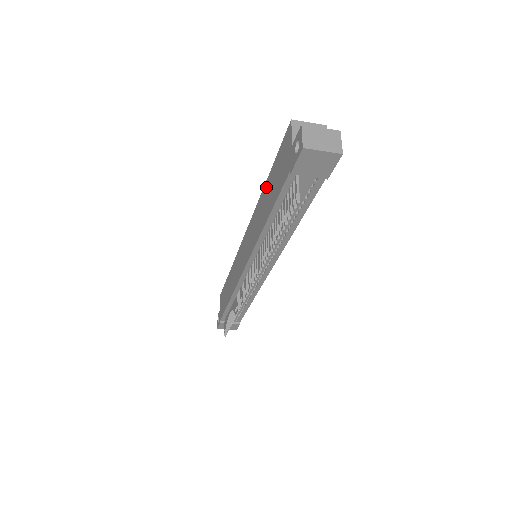
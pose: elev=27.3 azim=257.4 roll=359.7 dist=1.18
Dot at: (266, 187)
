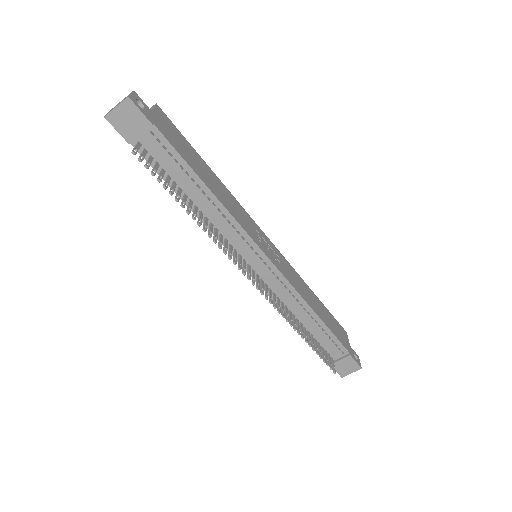
Dot at: occluded
